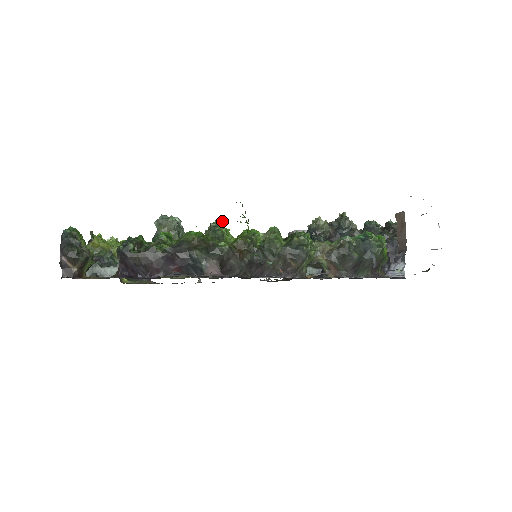
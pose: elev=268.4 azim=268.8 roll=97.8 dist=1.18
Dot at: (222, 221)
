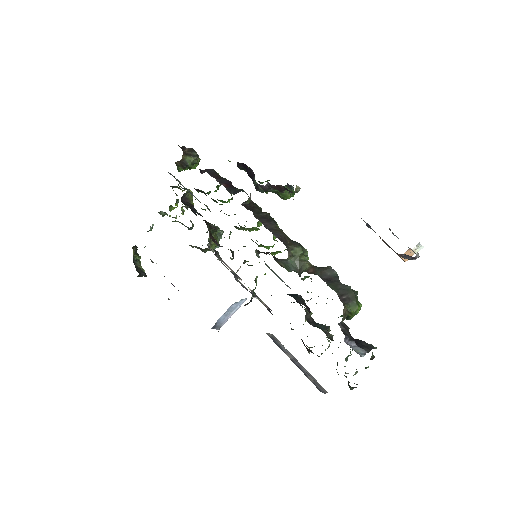
Dot at: occluded
